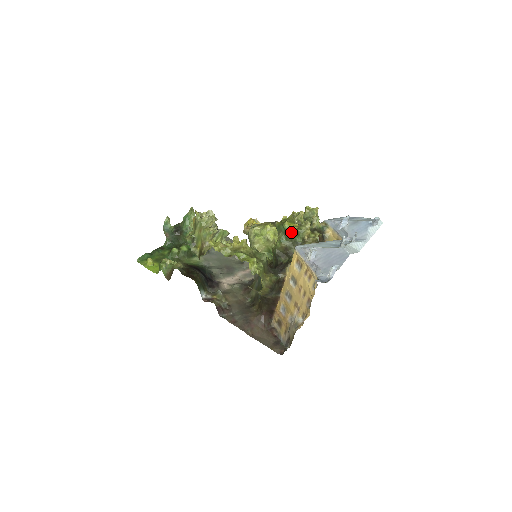
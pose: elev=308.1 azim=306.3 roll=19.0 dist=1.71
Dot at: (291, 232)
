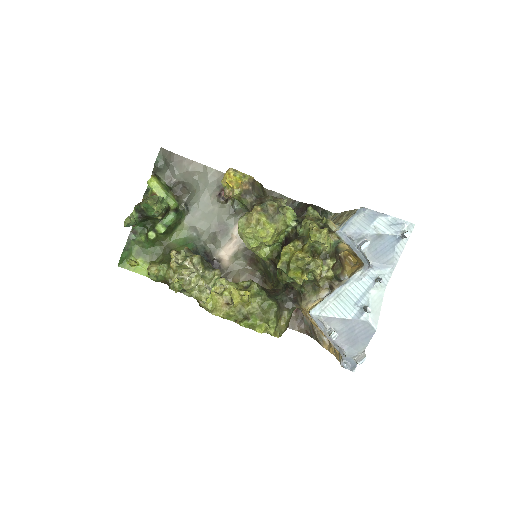
Dot at: (299, 284)
